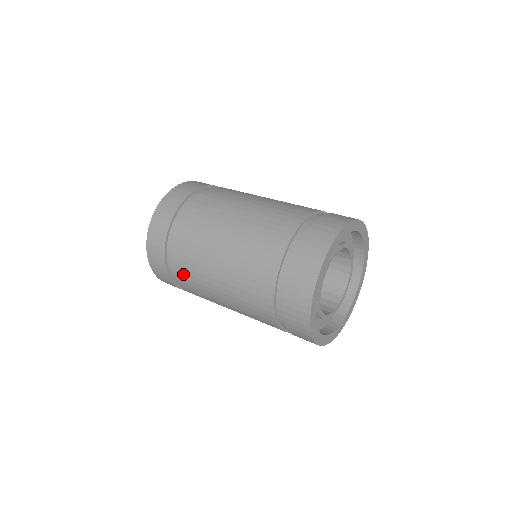
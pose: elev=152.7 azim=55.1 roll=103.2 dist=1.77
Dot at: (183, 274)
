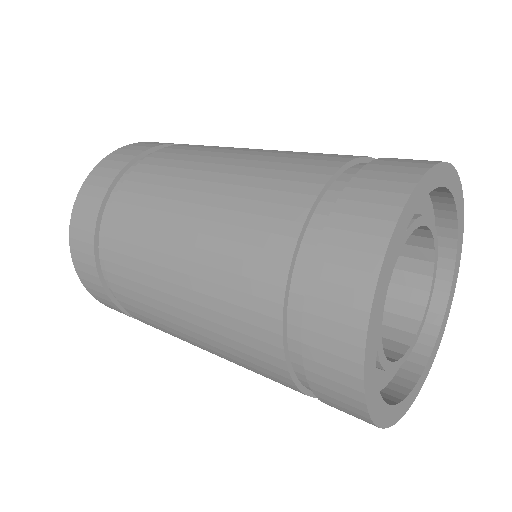
Dot at: (139, 315)
